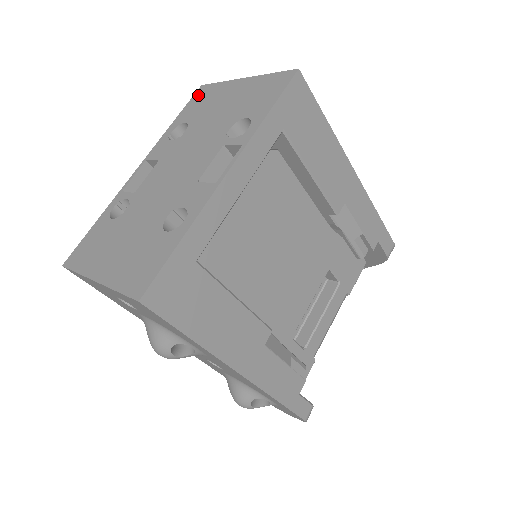
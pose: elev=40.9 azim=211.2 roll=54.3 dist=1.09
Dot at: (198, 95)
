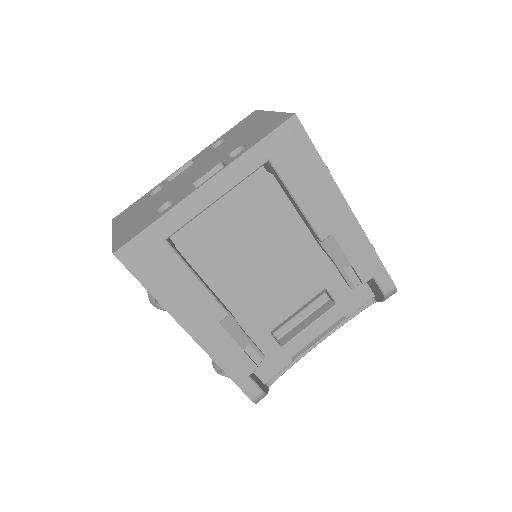
Dot at: (248, 117)
